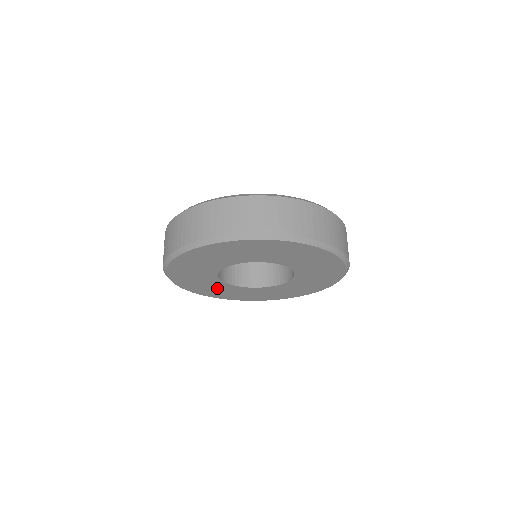
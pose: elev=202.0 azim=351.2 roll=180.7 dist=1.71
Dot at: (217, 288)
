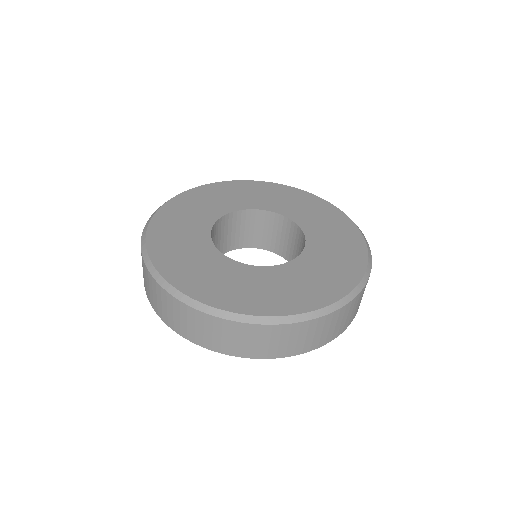
Dot at: occluded
